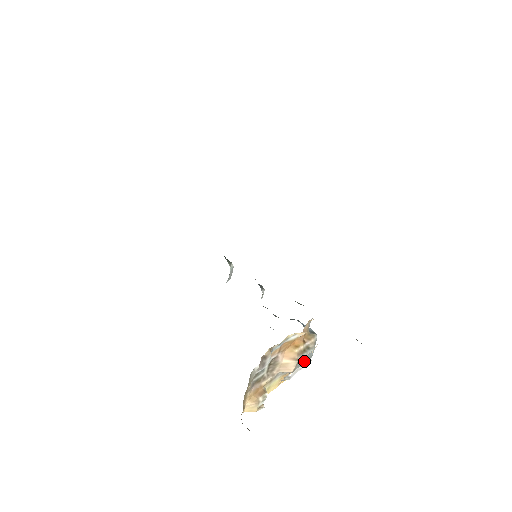
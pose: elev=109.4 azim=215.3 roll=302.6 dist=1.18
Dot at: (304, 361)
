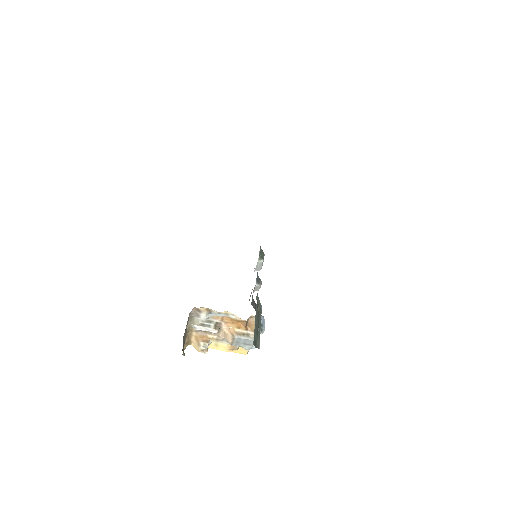
Dot at: (242, 343)
